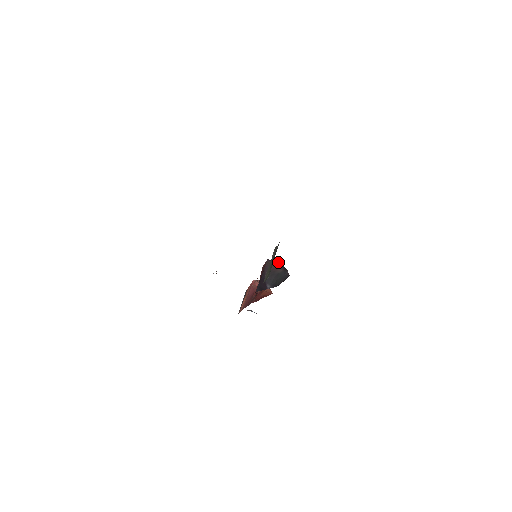
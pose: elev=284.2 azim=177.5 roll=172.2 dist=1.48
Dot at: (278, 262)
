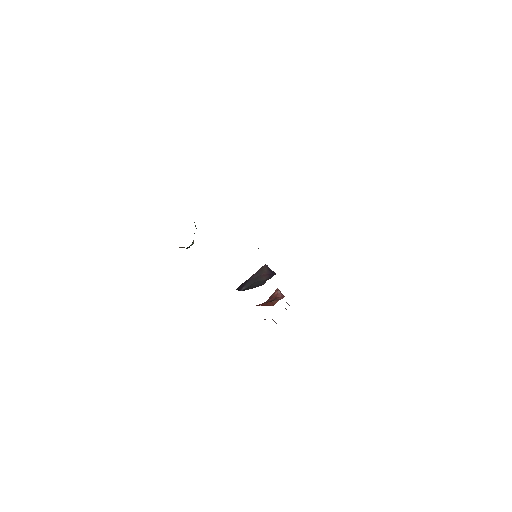
Dot at: occluded
